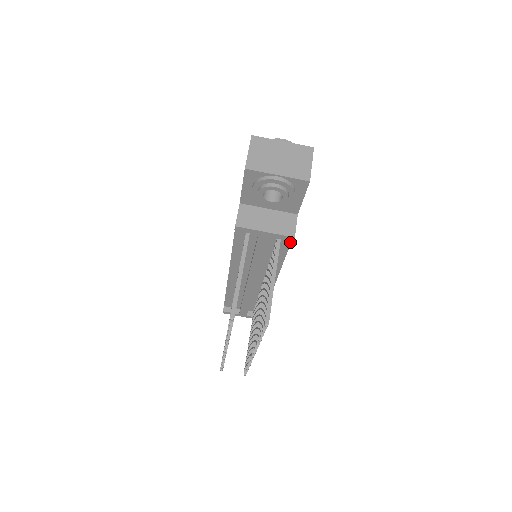
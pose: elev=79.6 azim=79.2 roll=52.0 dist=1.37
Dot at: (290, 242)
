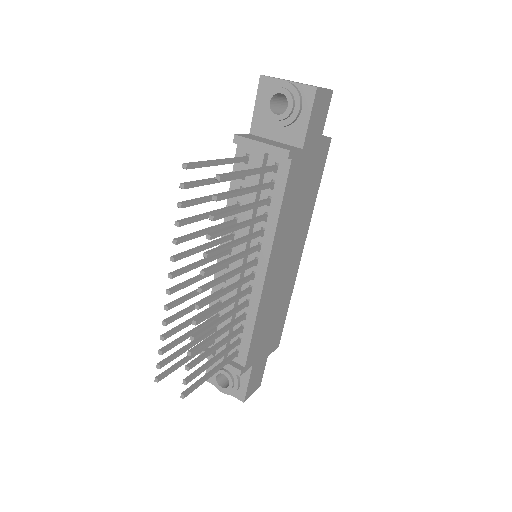
Dot at: (287, 176)
